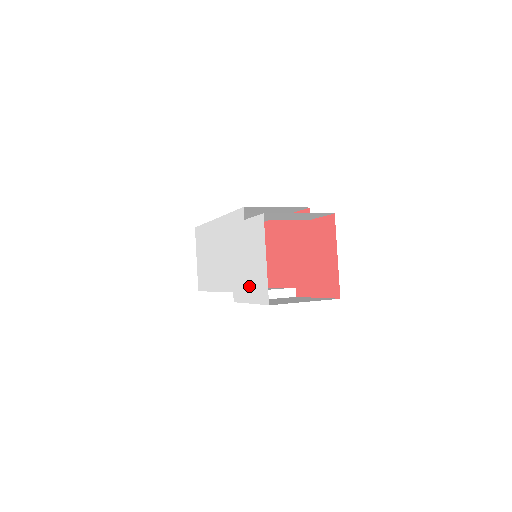
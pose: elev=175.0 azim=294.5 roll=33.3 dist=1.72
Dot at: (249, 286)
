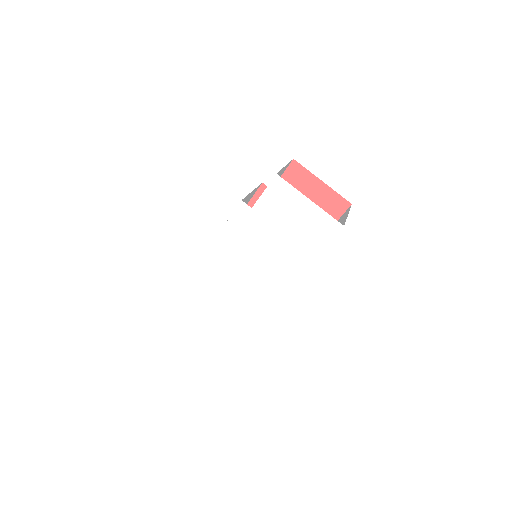
Dot at: (304, 246)
